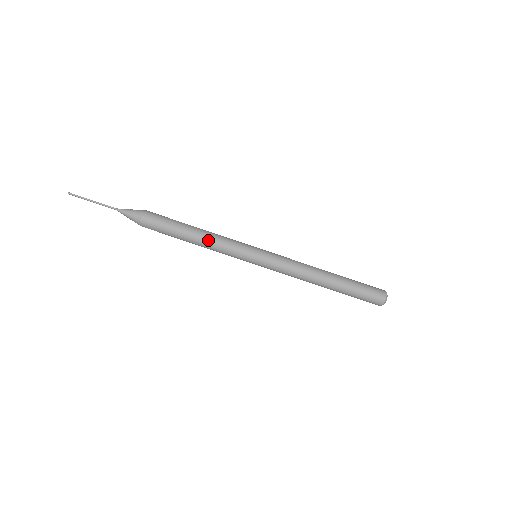
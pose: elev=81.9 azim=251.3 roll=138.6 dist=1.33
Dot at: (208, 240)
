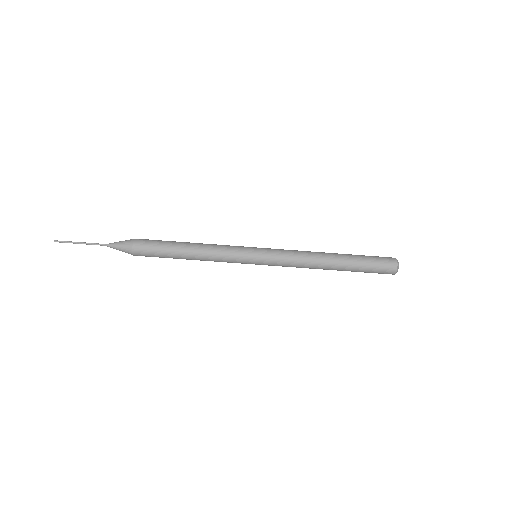
Dot at: (204, 260)
